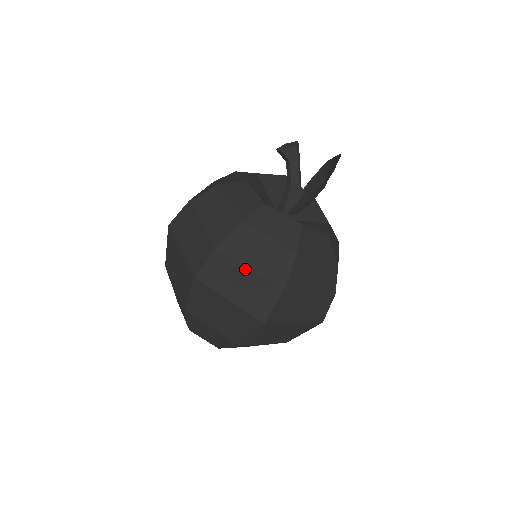
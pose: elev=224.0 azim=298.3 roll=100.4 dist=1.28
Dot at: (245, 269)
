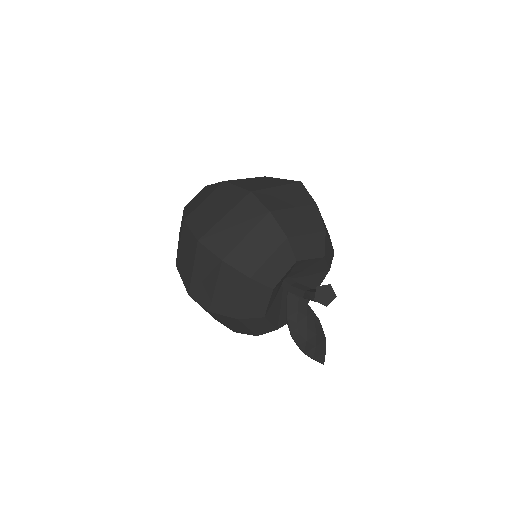
Dot at: (221, 321)
